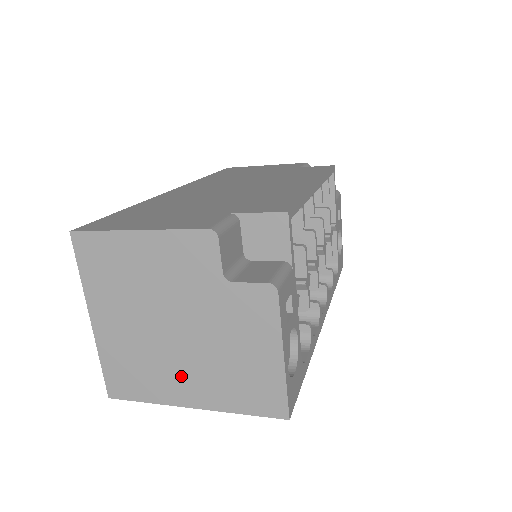
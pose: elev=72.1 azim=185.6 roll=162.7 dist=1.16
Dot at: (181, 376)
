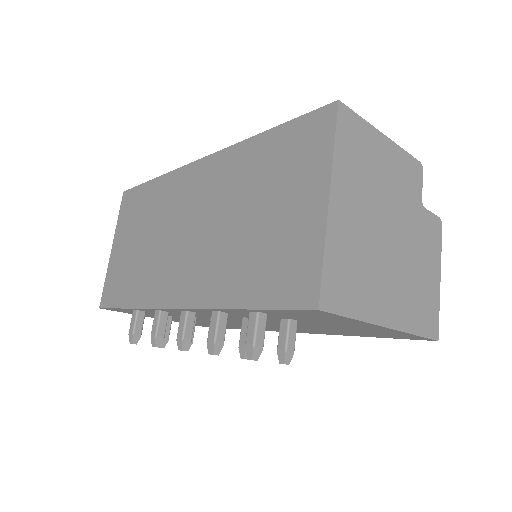
Dot at: (386, 287)
